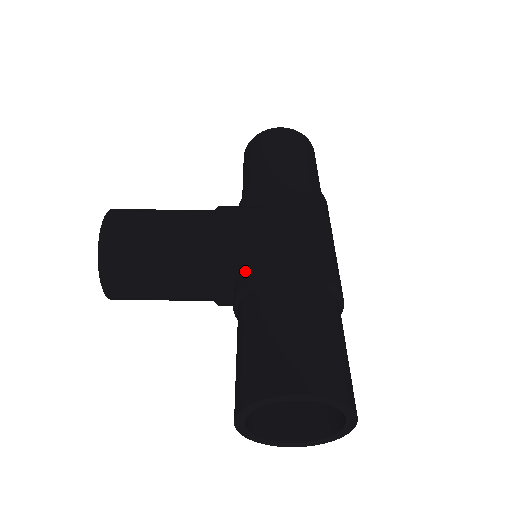
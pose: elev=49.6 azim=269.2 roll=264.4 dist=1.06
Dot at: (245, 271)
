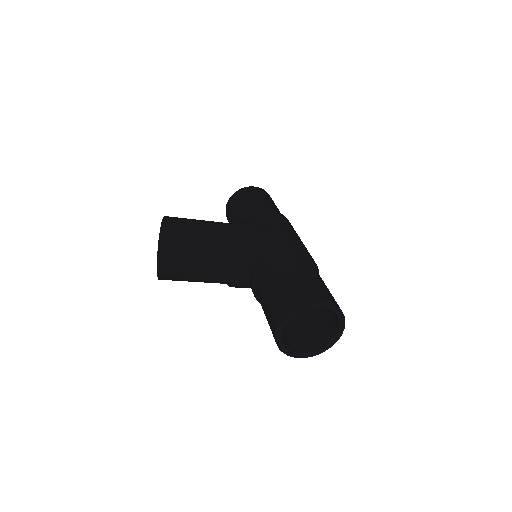
Dot at: (263, 255)
